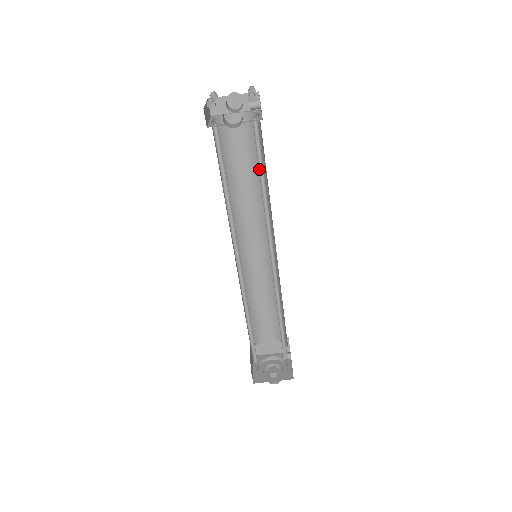
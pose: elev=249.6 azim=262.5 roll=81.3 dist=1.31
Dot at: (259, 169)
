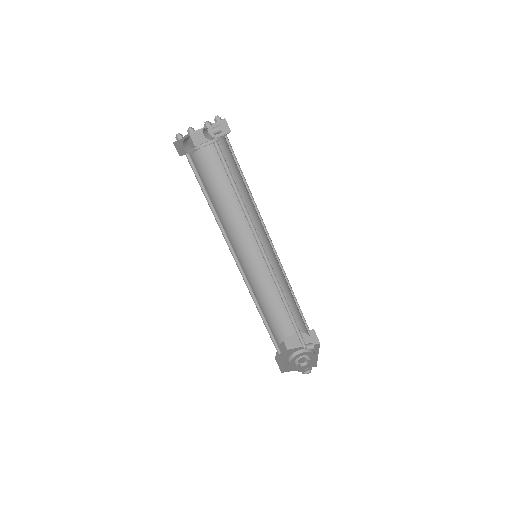
Dot at: (231, 181)
